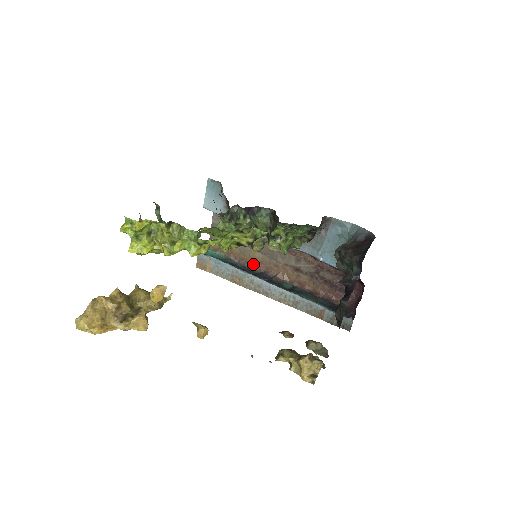
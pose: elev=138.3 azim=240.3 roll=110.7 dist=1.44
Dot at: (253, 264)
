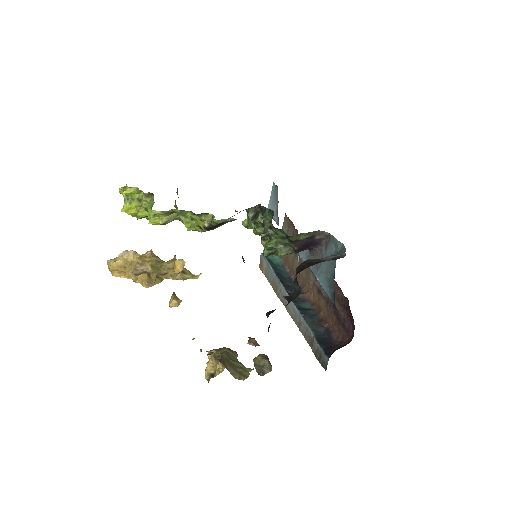
Dot at: occluded
